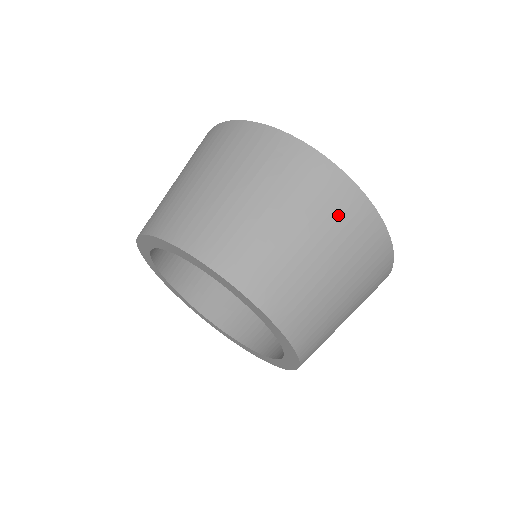
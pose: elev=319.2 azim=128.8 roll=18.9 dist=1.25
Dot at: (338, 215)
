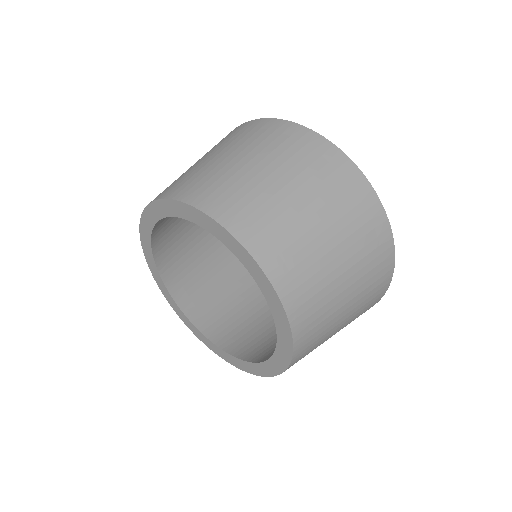
Dot at: (325, 174)
